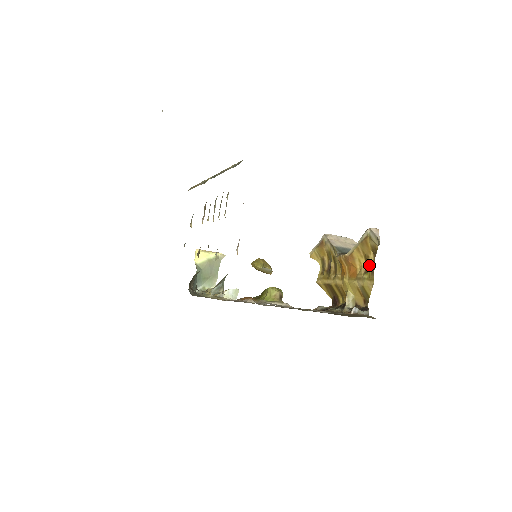
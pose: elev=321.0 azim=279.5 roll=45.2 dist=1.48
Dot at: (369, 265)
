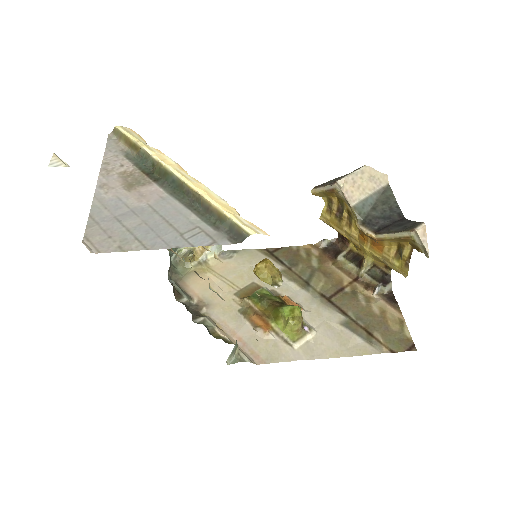
Dot at: (403, 254)
